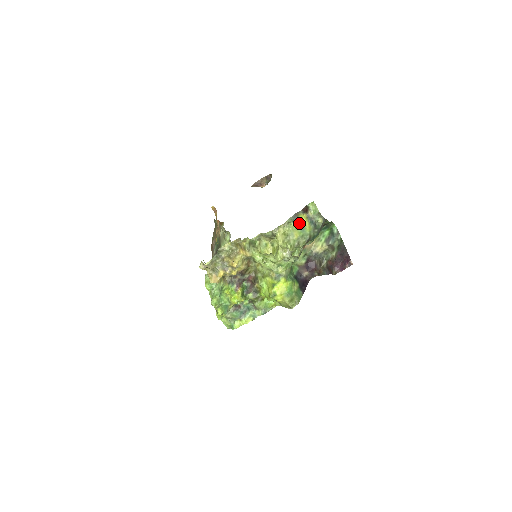
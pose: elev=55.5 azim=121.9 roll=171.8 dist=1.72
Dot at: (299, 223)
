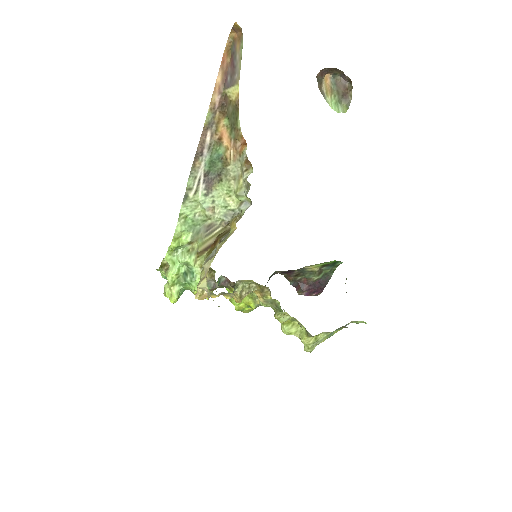
Dot at: occluded
